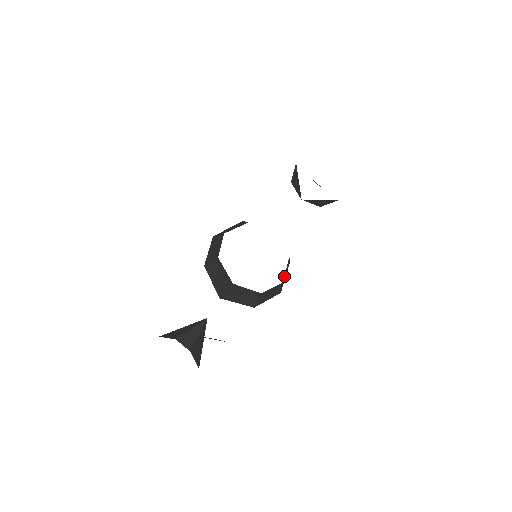
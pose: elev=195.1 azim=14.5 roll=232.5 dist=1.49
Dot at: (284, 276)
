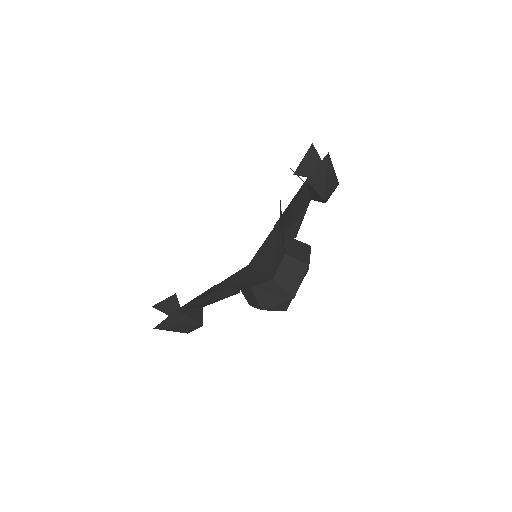
Dot at: (281, 274)
